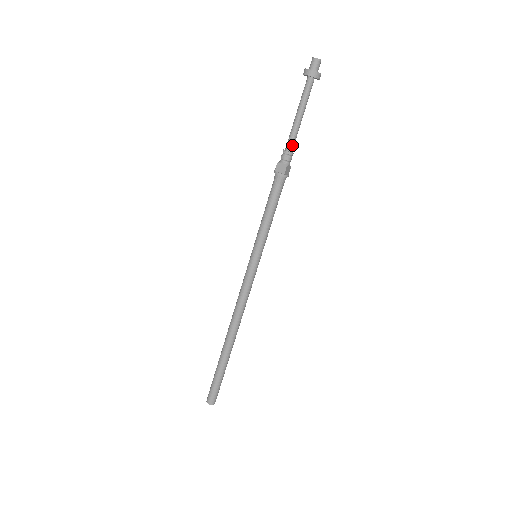
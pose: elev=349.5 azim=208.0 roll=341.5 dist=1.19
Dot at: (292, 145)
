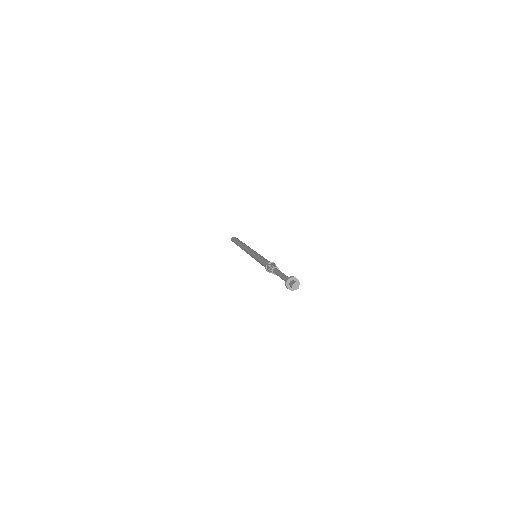
Dot at: occluded
